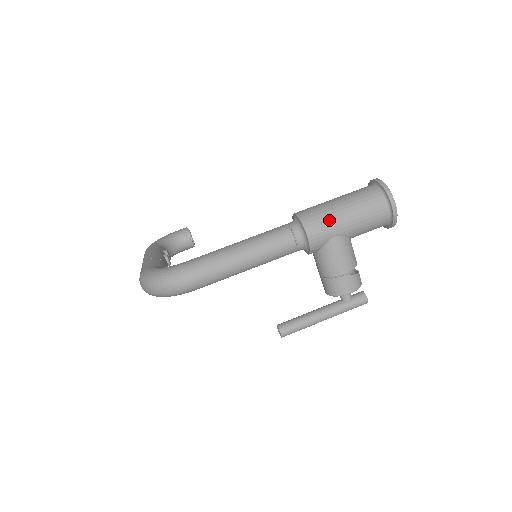
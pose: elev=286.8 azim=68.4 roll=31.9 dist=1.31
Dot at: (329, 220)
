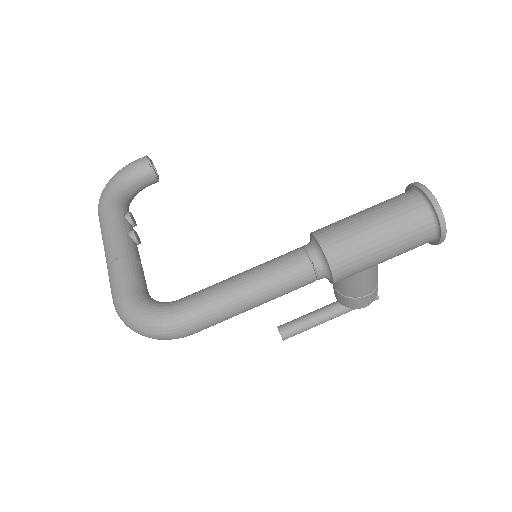
Dot at: (362, 258)
